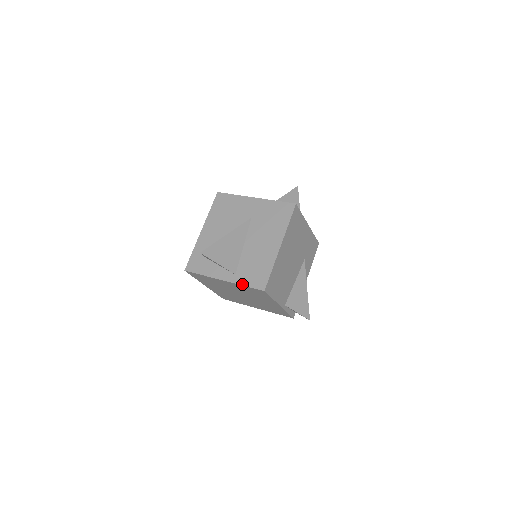
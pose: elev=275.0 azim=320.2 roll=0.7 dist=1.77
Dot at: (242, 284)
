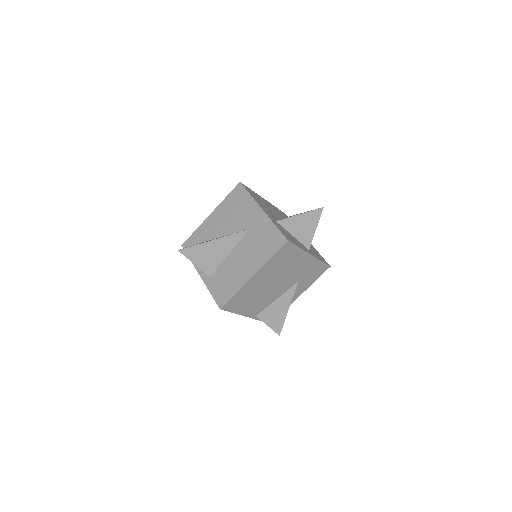
Dot at: (209, 290)
